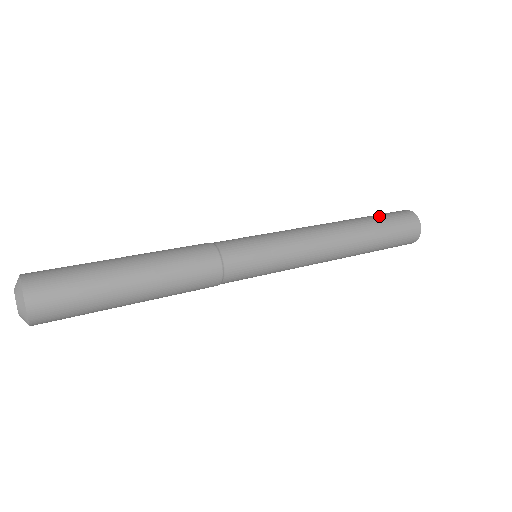
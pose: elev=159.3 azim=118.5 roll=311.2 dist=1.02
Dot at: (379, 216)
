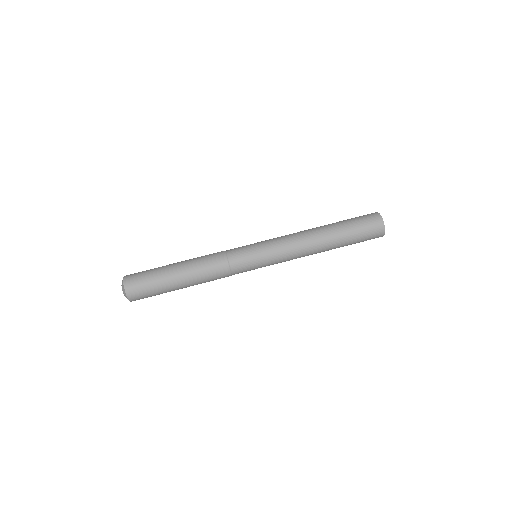
Dot at: (351, 223)
